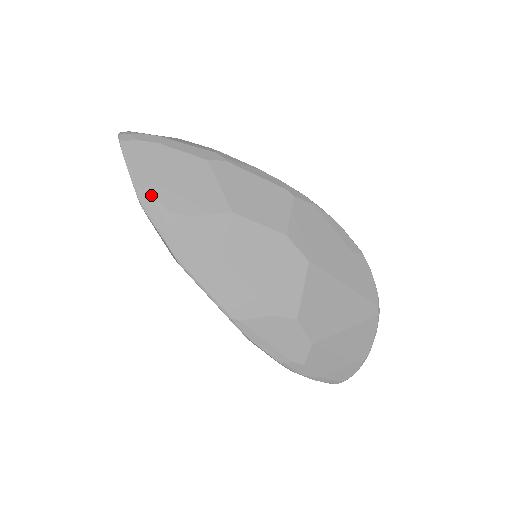
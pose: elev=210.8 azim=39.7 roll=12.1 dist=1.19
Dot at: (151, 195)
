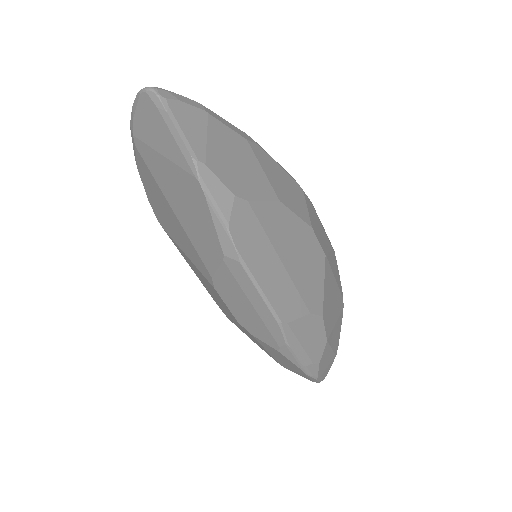
Dot at: (213, 172)
